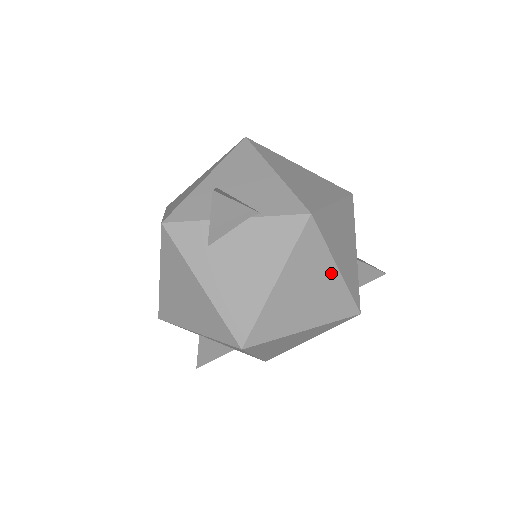
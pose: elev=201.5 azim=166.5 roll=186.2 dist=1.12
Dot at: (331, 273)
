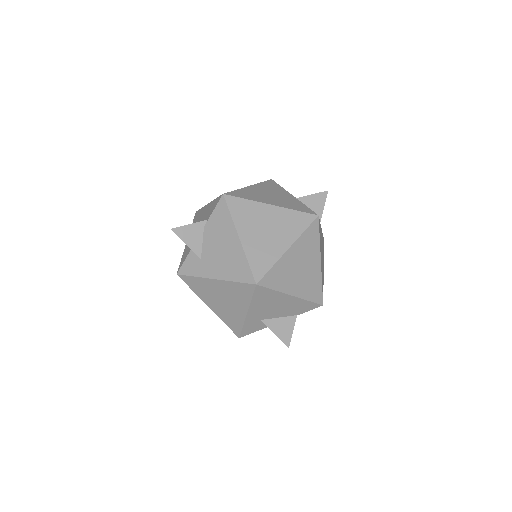
Dot at: (269, 210)
